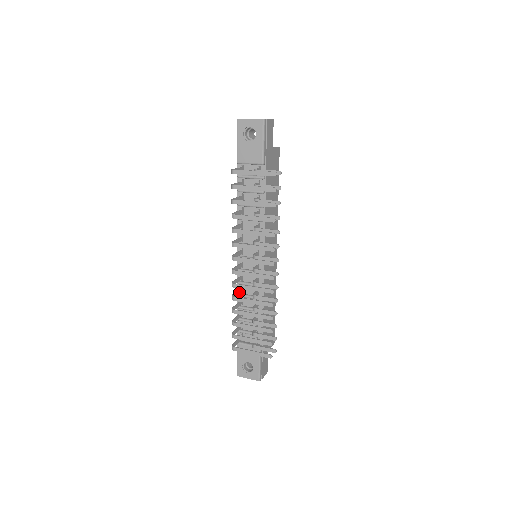
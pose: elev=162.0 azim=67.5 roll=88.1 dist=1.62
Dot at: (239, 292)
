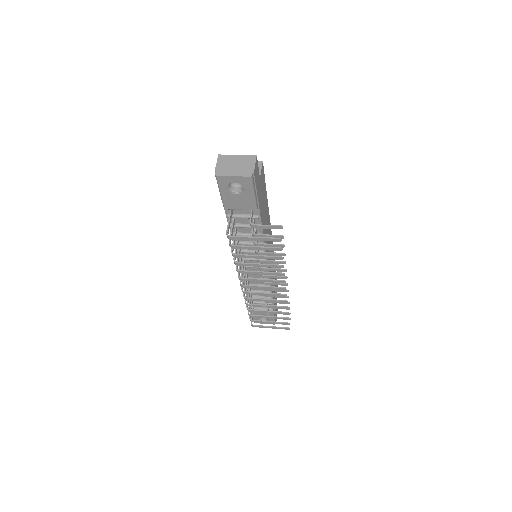
Dot at: occluded
